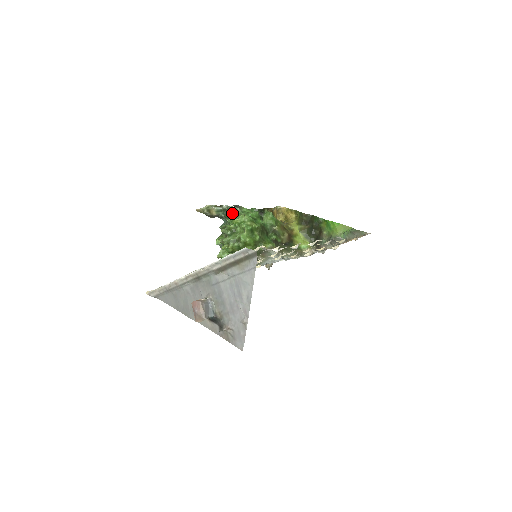
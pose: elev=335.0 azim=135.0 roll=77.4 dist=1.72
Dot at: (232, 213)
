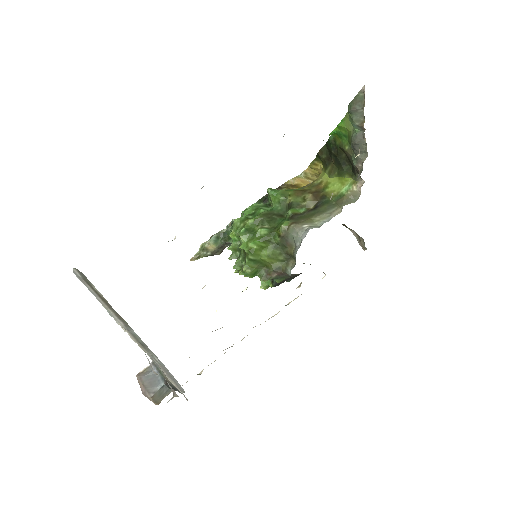
Dot at: (229, 230)
